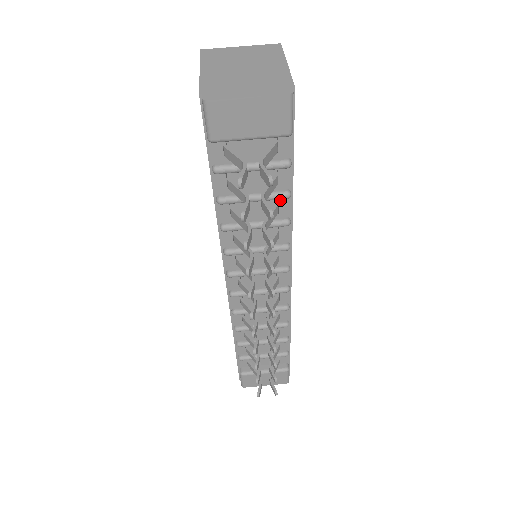
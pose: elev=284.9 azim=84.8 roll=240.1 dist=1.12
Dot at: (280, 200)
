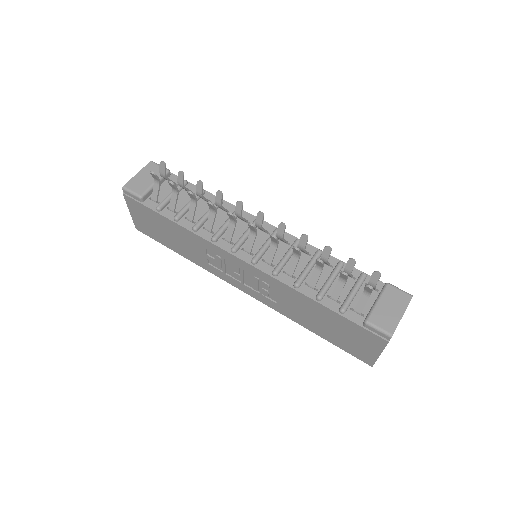
Dot at: occluded
